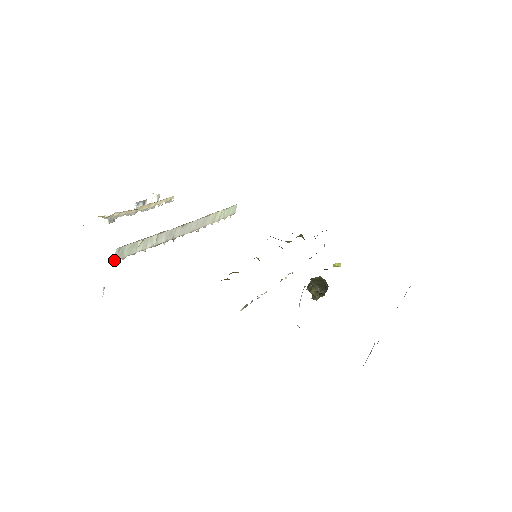
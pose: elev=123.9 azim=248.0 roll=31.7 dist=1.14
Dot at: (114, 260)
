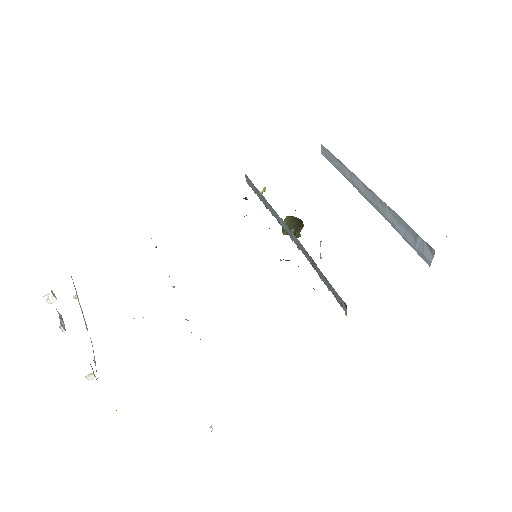
Dot at: occluded
